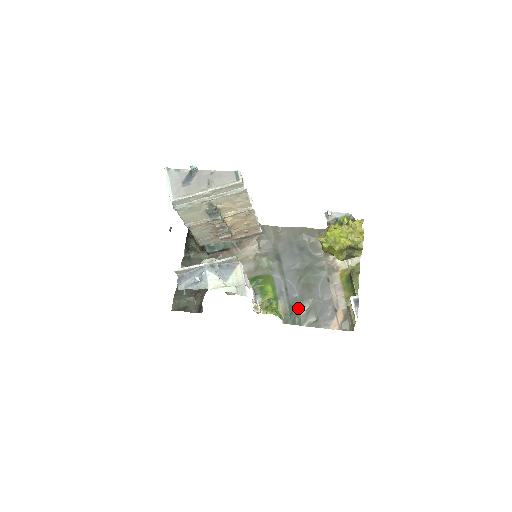
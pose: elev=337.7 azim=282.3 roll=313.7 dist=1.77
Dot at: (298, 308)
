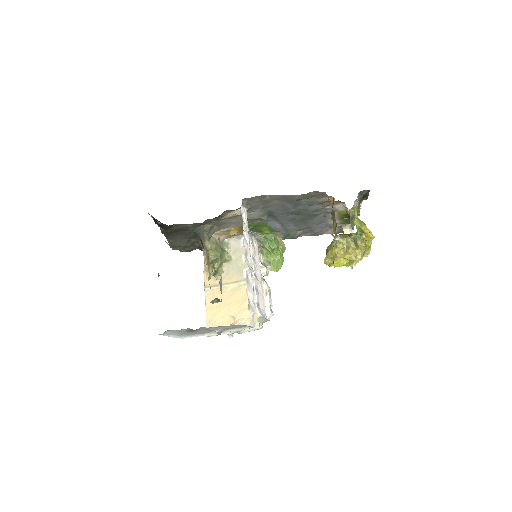
Dot at: (295, 233)
